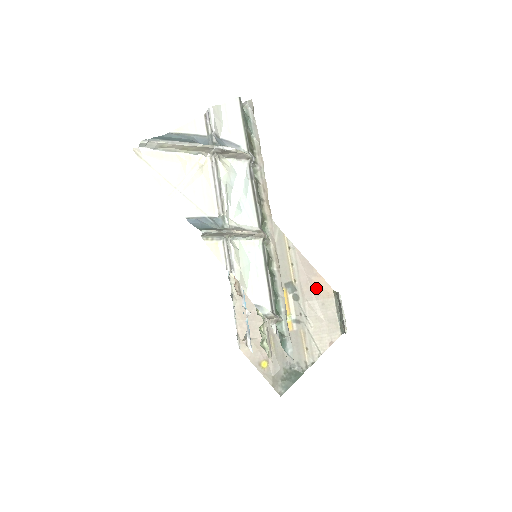
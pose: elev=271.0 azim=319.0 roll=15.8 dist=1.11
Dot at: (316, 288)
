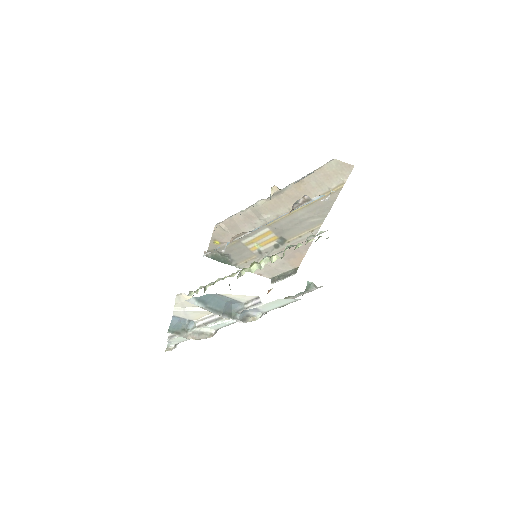
Dot at: (292, 257)
